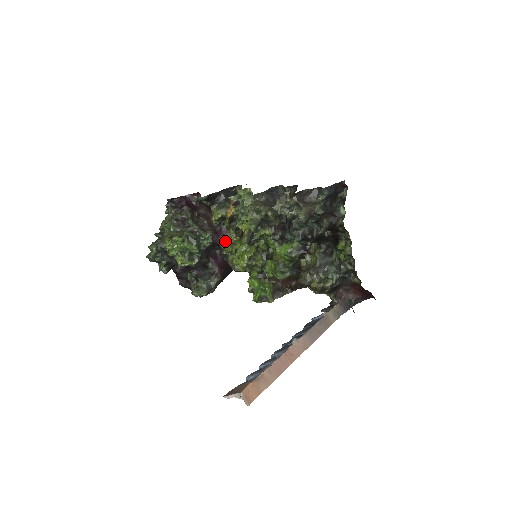
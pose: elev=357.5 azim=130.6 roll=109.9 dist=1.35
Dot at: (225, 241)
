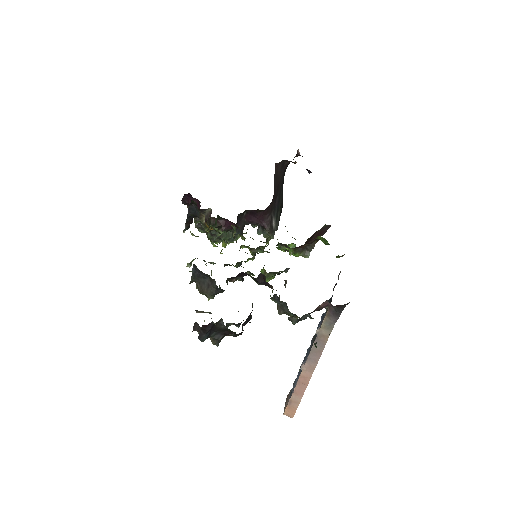
Dot at: (236, 226)
